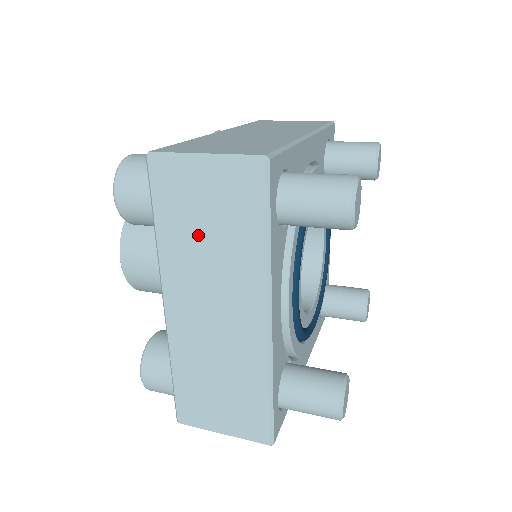
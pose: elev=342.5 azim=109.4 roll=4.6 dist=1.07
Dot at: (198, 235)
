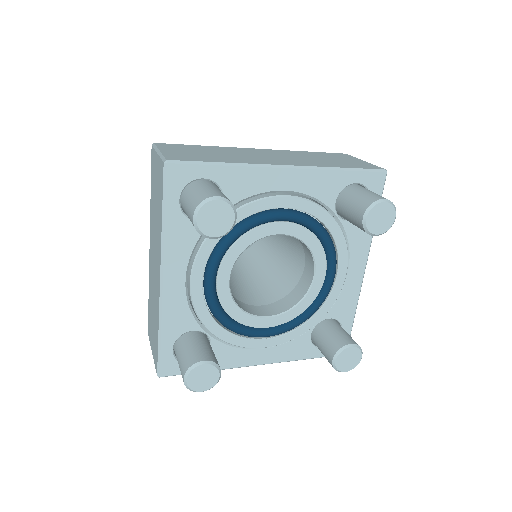
Dot at: (155, 204)
